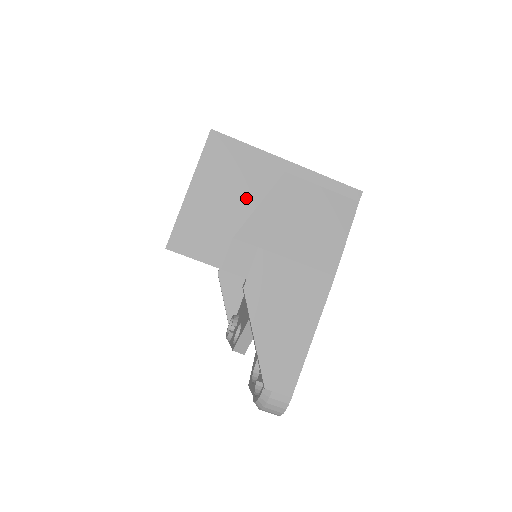
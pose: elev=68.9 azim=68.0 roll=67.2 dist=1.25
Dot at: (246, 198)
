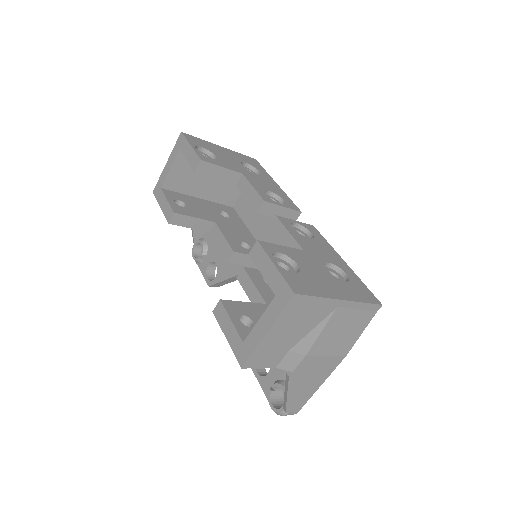
Dot at: (305, 328)
